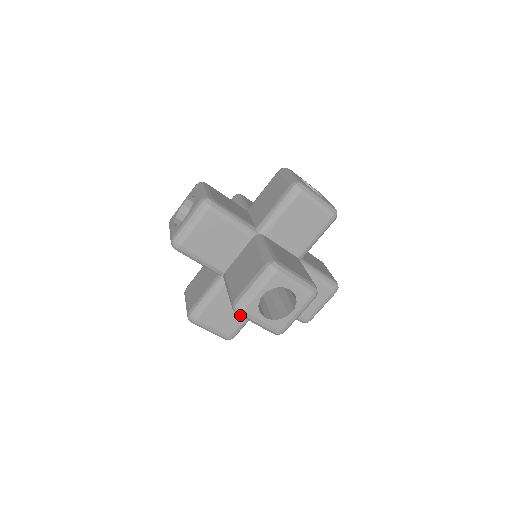
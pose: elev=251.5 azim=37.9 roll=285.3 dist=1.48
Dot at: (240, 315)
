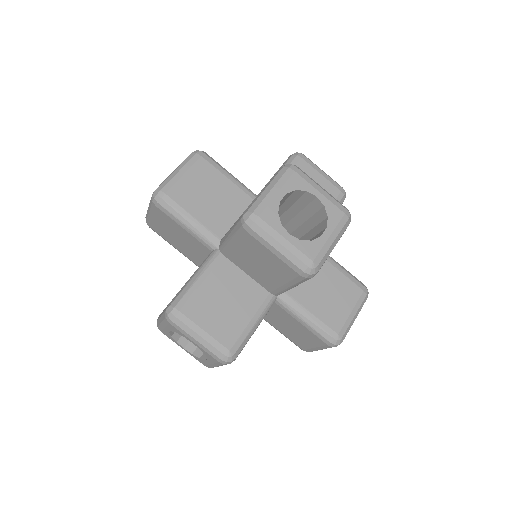
Dot at: (253, 228)
